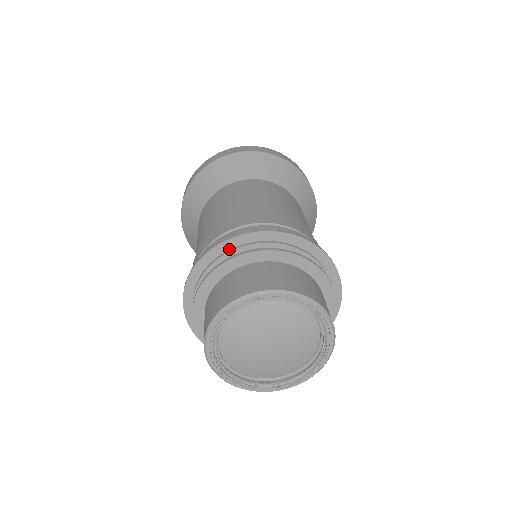
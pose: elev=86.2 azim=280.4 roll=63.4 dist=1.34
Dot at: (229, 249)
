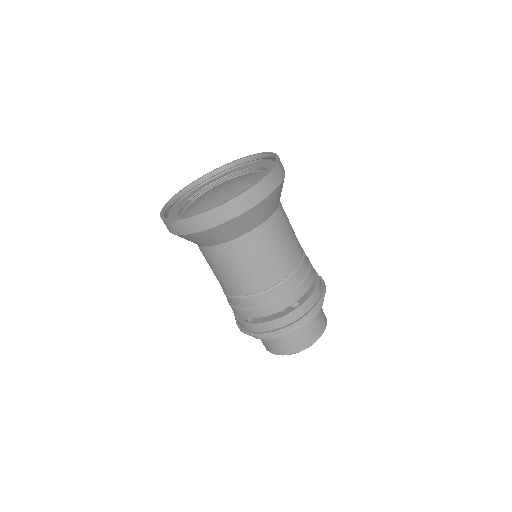
Dot at: occluded
